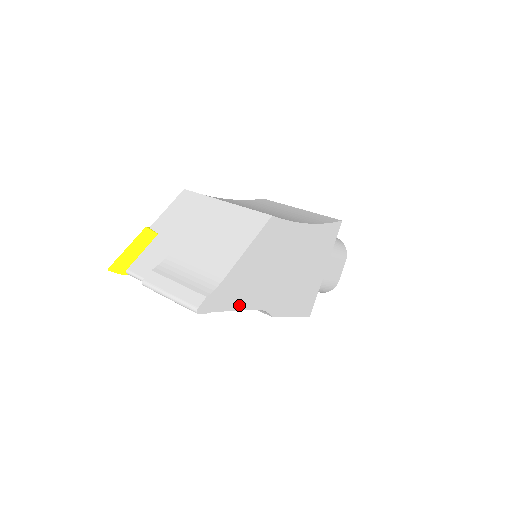
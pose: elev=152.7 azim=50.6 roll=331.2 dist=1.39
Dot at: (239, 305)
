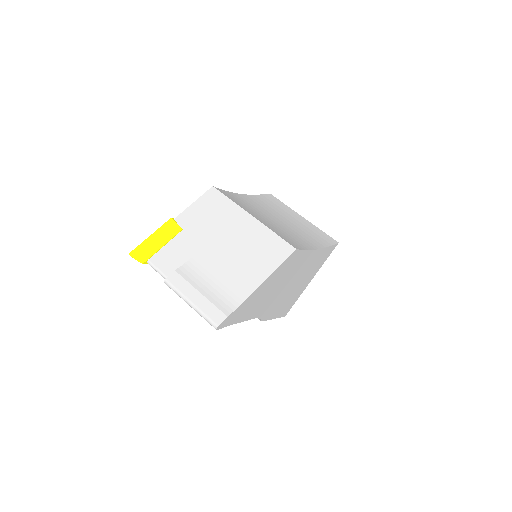
Dot at: (245, 318)
